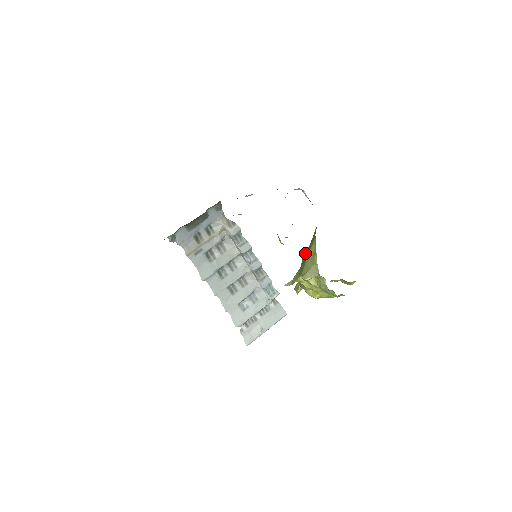
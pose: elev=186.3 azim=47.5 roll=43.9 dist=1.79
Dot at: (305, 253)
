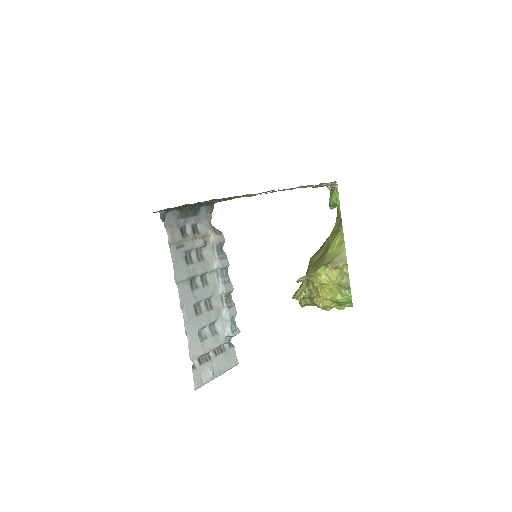
Dot at: (316, 255)
